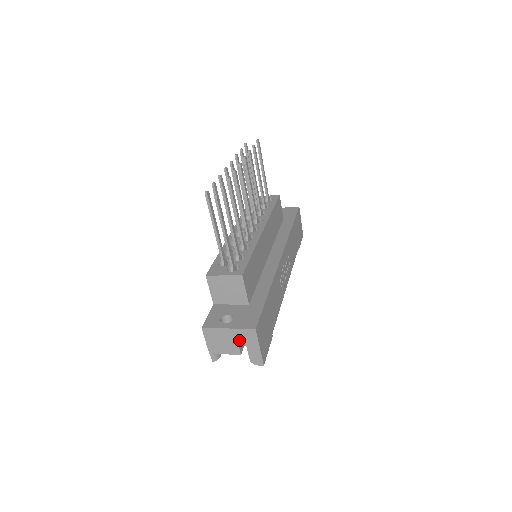
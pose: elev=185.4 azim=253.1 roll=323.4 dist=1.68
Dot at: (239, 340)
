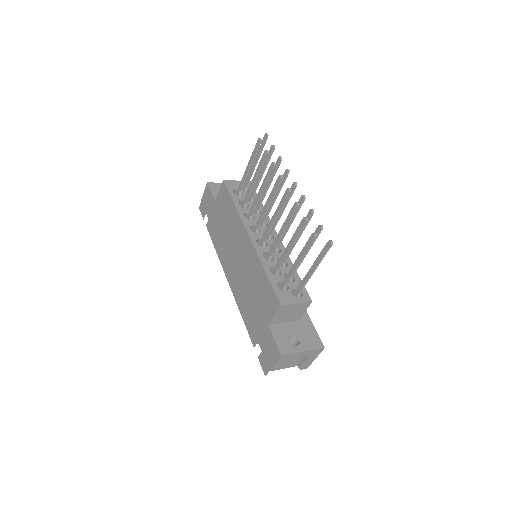
Dot at: occluded
